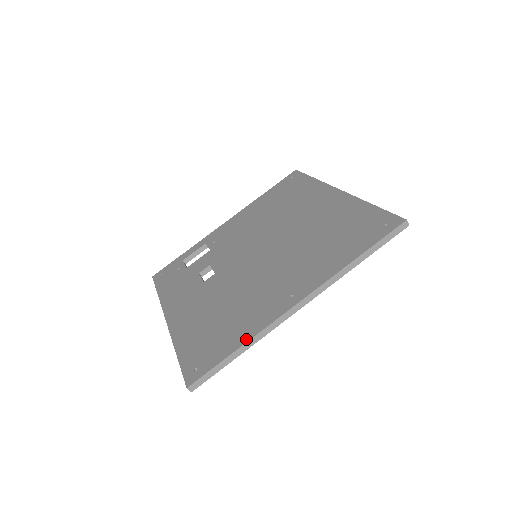
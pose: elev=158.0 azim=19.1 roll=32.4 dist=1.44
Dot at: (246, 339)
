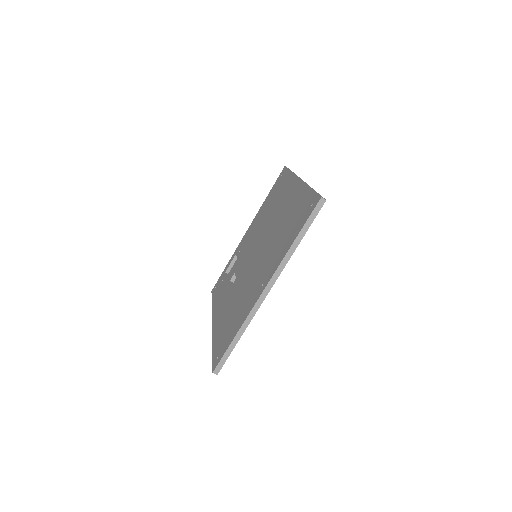
Dot at: (239, 328)
